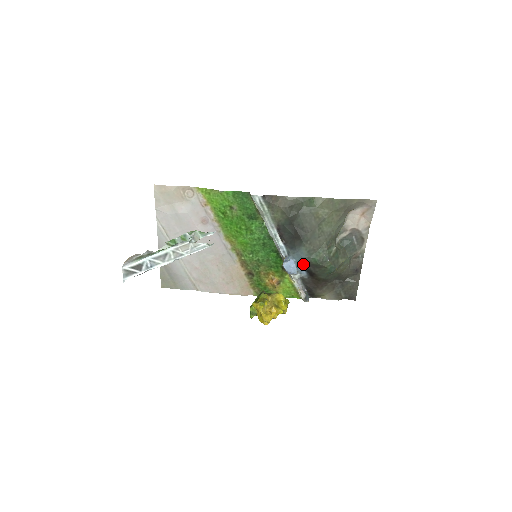
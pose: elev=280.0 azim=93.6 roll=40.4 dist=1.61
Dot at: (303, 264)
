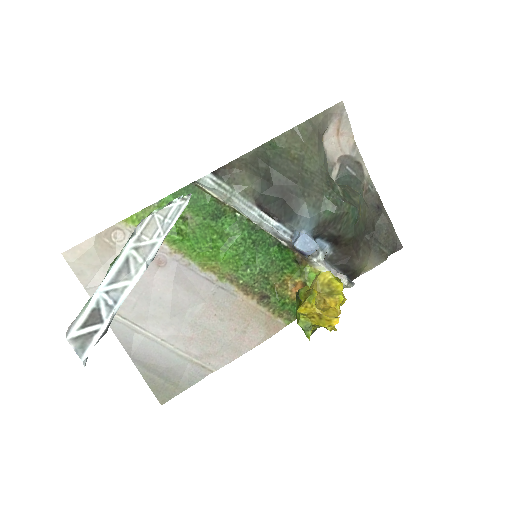
Dot at: (318, 232)
